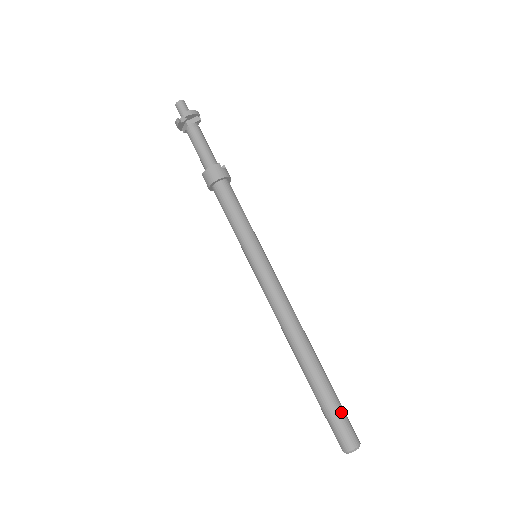
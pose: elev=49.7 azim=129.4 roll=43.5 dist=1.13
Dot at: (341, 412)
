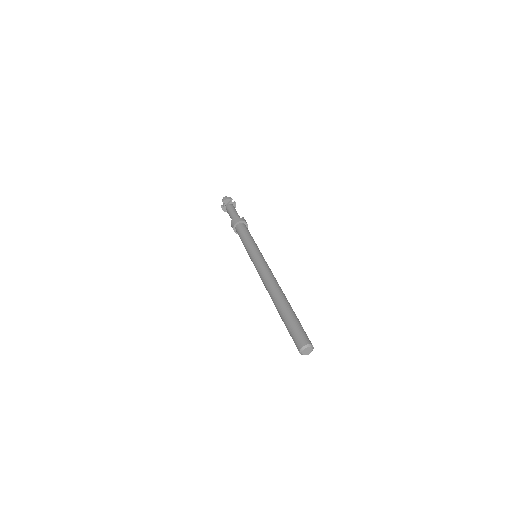
Dot at: (296, 326)
